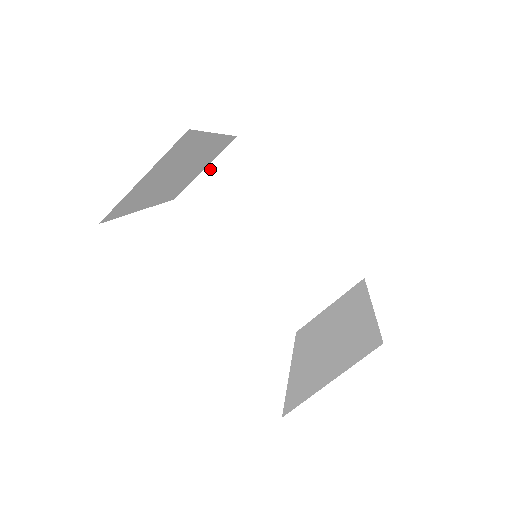
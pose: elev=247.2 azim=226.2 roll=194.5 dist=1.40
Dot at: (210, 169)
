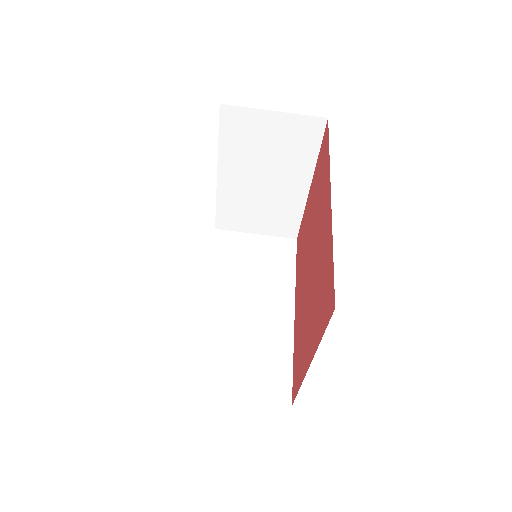
Dot at: (260, 237)
